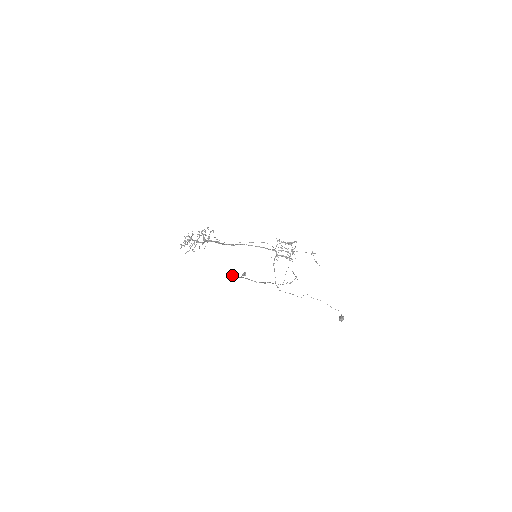
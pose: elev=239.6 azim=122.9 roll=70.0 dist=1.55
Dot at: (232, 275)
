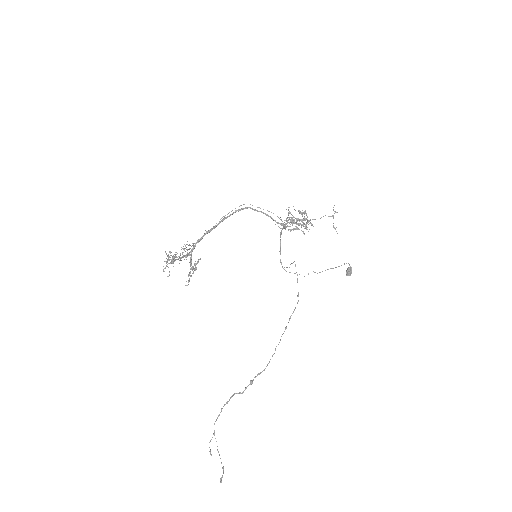
Dot at: (214, 435)
